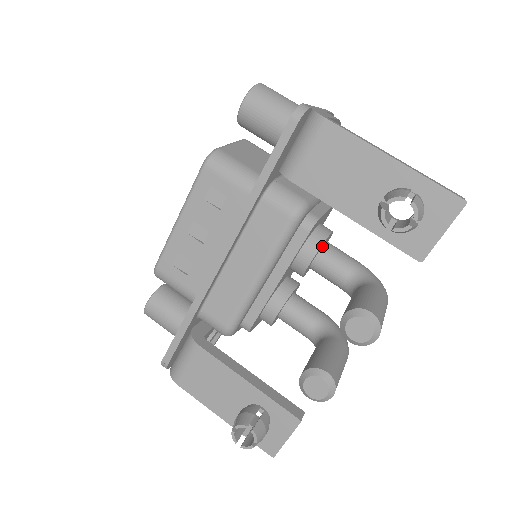
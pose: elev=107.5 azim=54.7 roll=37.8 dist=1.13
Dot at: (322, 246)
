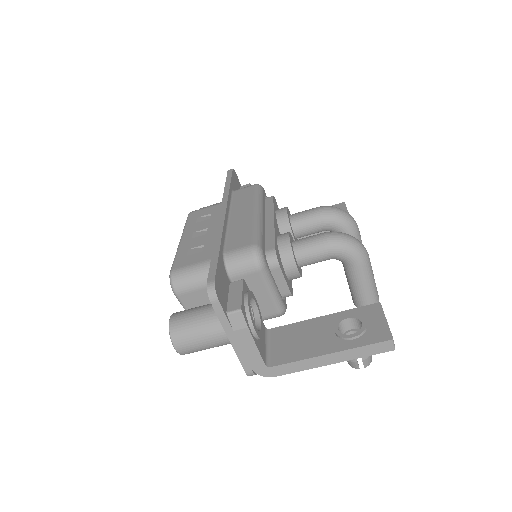
Dot at: (298, 267)
